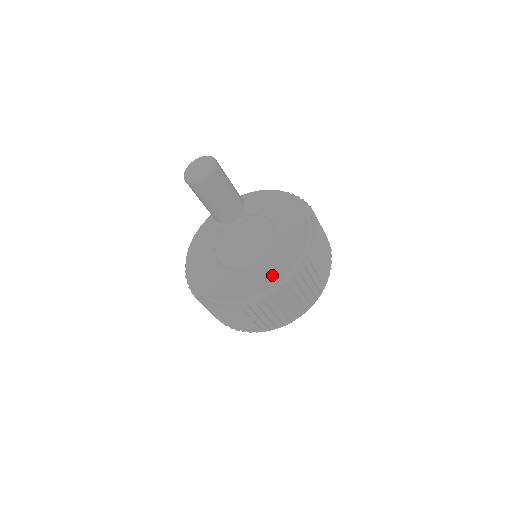
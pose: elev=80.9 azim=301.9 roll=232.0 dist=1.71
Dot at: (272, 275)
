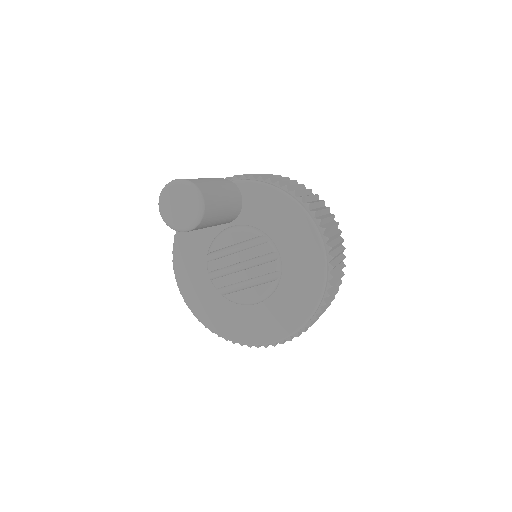
Dot at: (274, 328)
